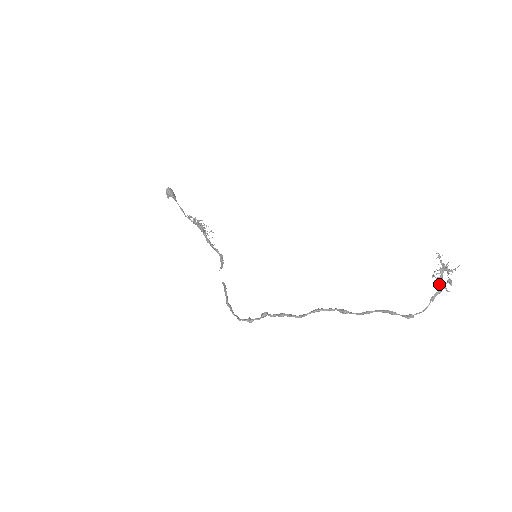
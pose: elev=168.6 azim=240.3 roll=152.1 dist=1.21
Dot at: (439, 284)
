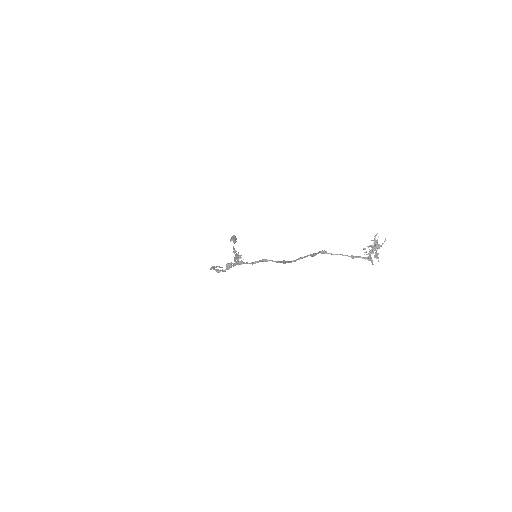
Dot at: (367, 257)
